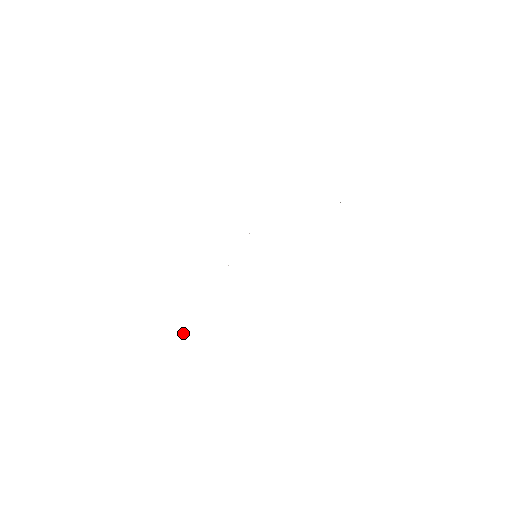
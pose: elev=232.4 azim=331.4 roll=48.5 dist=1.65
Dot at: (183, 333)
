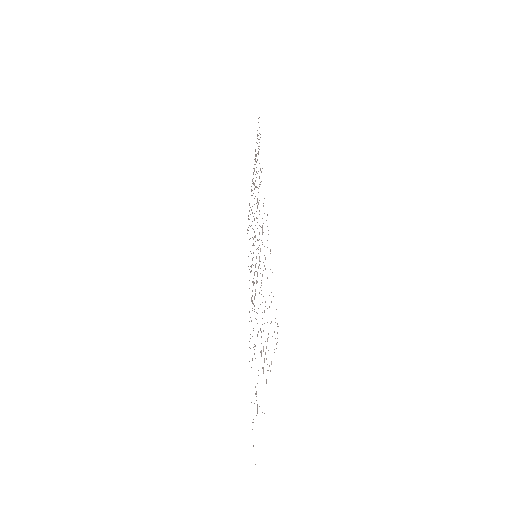
Dot at: occluded
